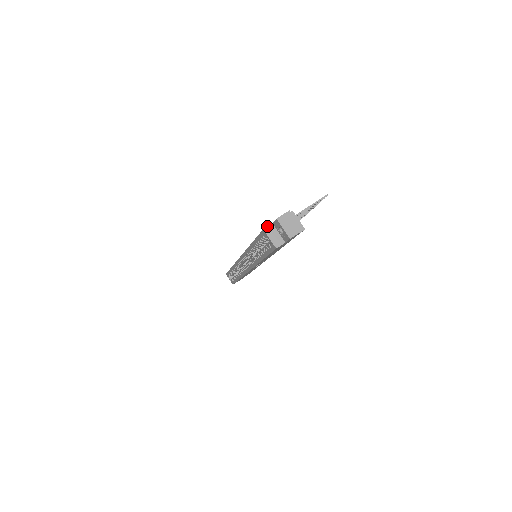
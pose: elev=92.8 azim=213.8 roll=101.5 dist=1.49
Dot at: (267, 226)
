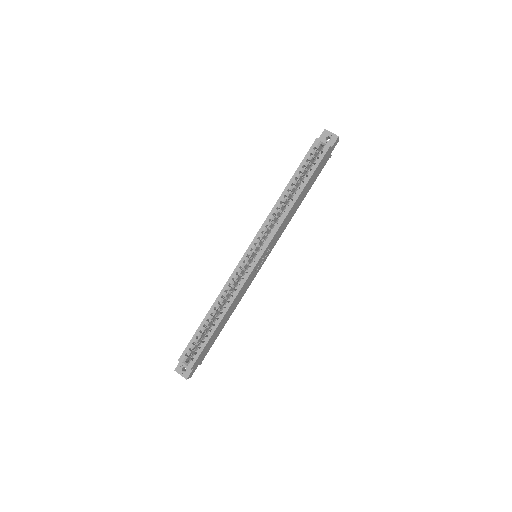
Dot at: (317, 138)
